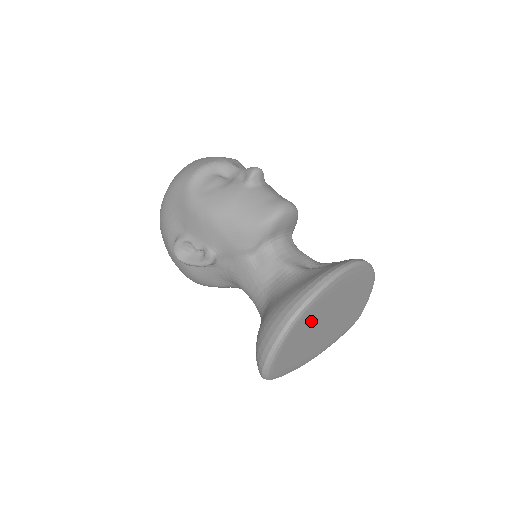
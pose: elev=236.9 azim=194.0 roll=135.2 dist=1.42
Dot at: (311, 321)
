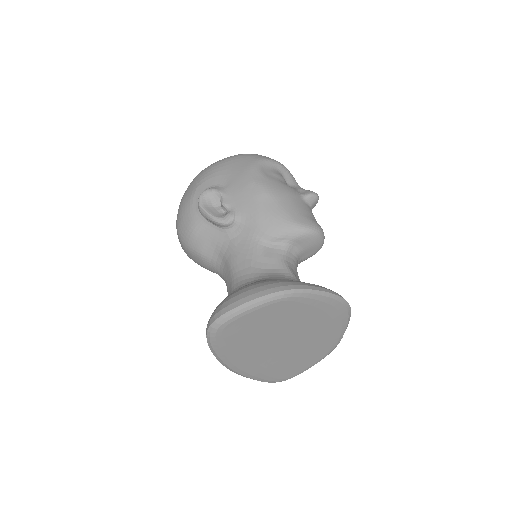
Dot at: (287, 317)
